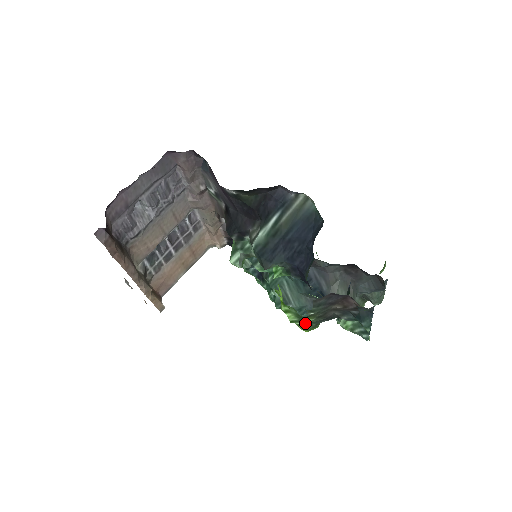
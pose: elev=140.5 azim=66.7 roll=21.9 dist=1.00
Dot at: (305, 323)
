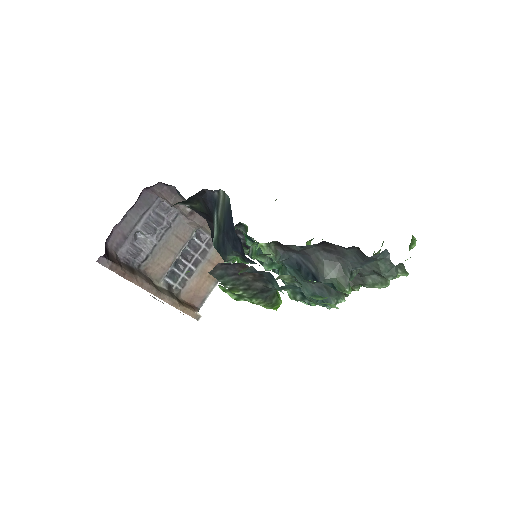
Dot at: (247, 299)
